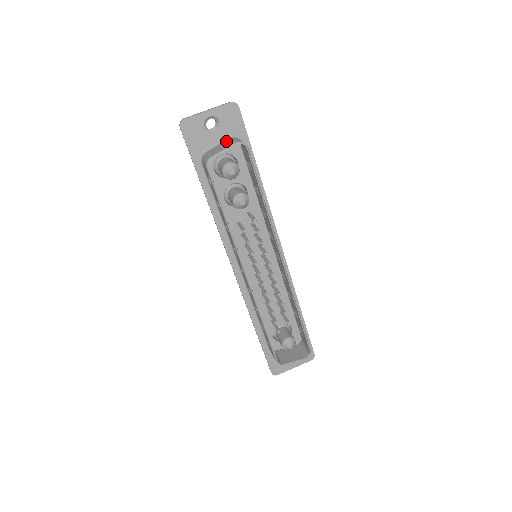
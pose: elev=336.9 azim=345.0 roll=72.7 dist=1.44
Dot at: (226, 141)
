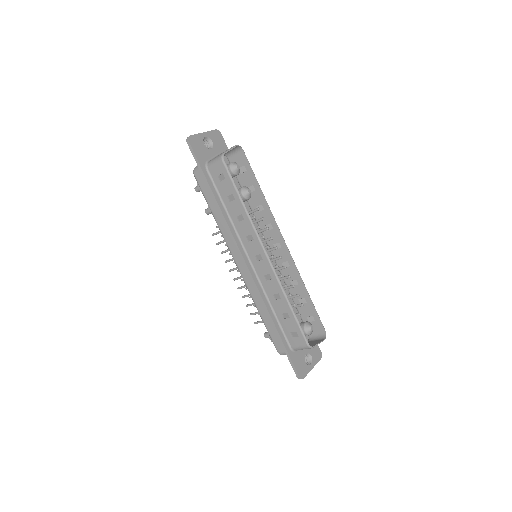
Dot at: (221, 153)
